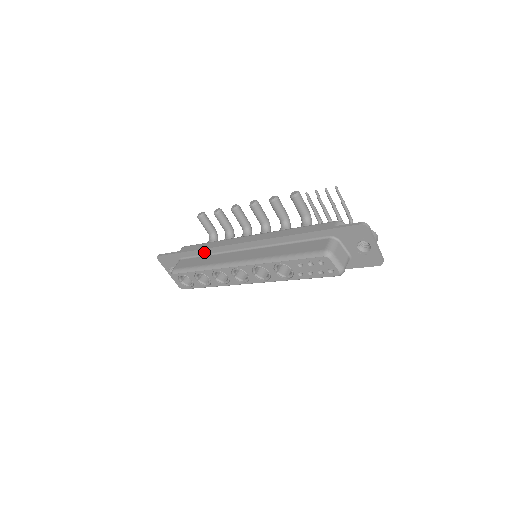
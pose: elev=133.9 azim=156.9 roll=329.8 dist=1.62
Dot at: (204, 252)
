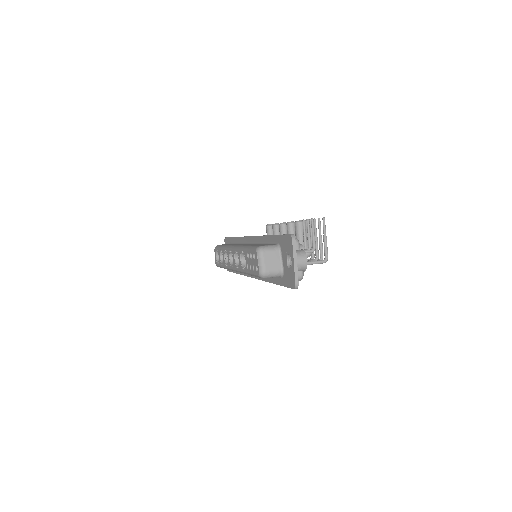
Dot at: (238, 240)
